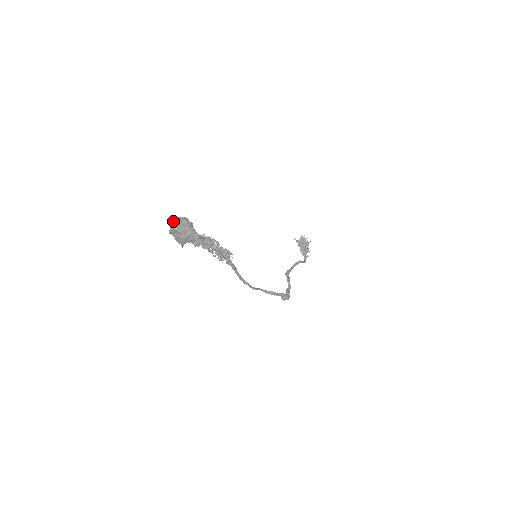
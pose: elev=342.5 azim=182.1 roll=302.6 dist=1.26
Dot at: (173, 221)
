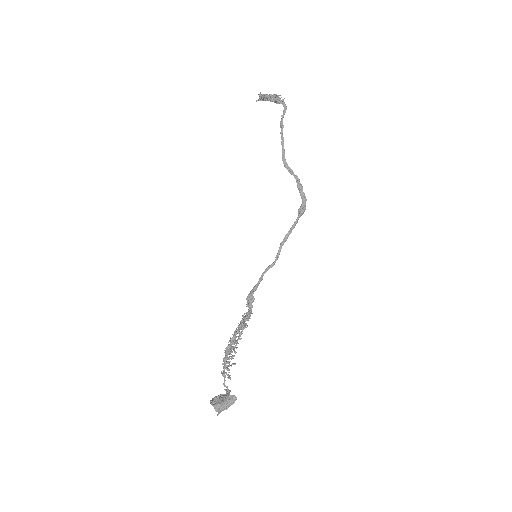
Dot at: (211, 402)
